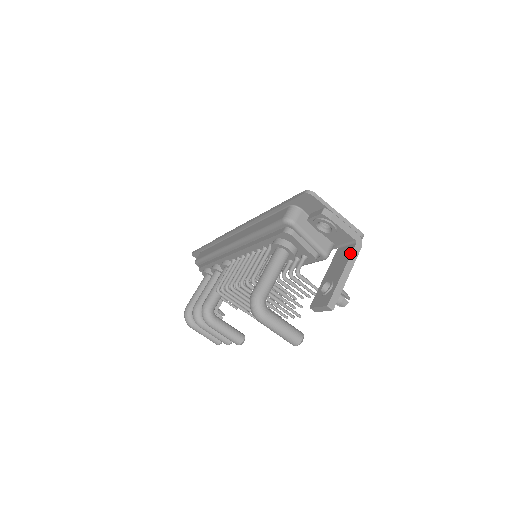
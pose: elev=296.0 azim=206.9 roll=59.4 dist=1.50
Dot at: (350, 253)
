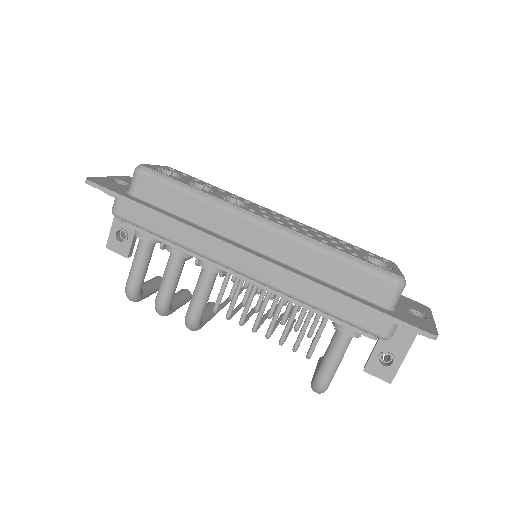
Dot at: occluded
